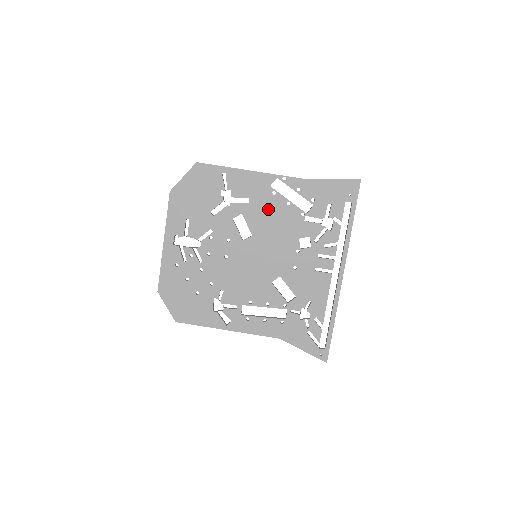
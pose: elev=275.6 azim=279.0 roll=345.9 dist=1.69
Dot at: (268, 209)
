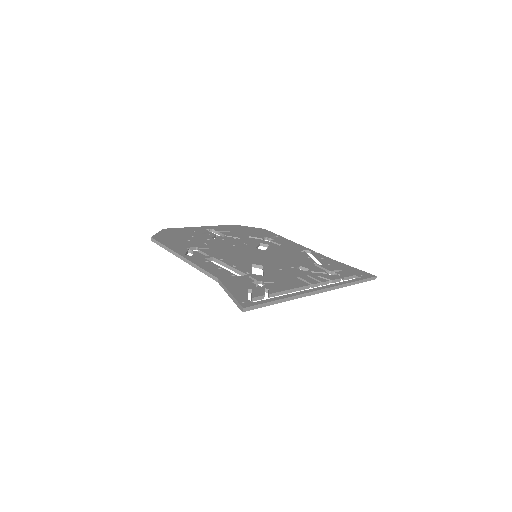
Dot at: (291, 252)
